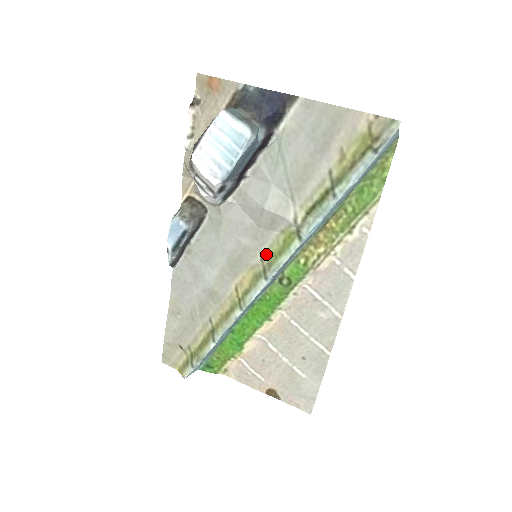
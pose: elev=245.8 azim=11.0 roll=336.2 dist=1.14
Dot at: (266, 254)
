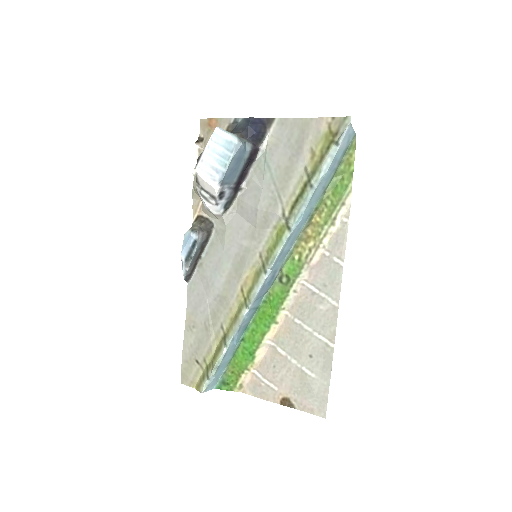
Dot at: (263, 250)
